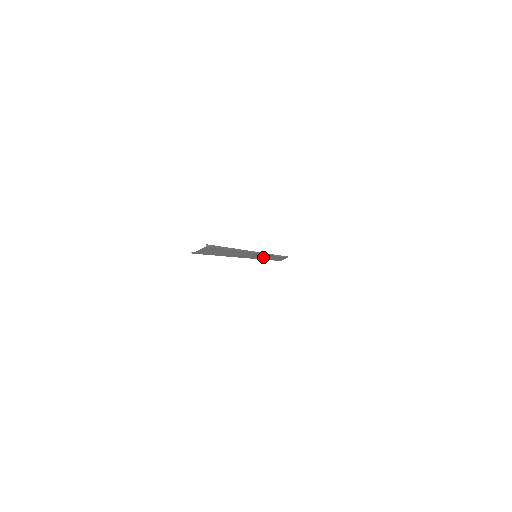
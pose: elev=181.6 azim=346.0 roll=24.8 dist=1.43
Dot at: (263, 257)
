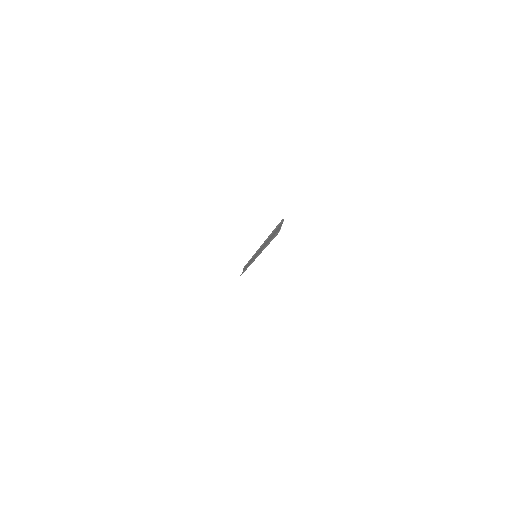
Dot at: (251, 261)
